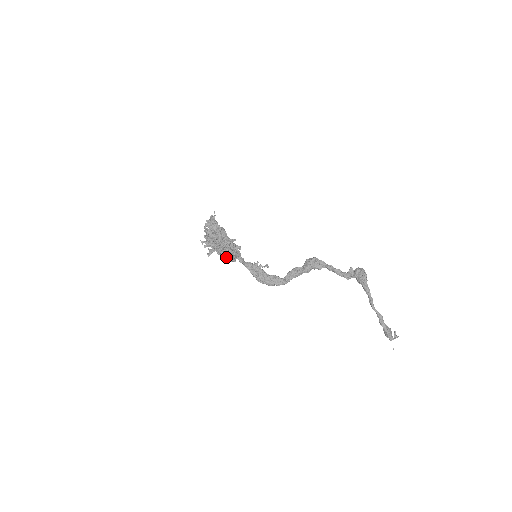
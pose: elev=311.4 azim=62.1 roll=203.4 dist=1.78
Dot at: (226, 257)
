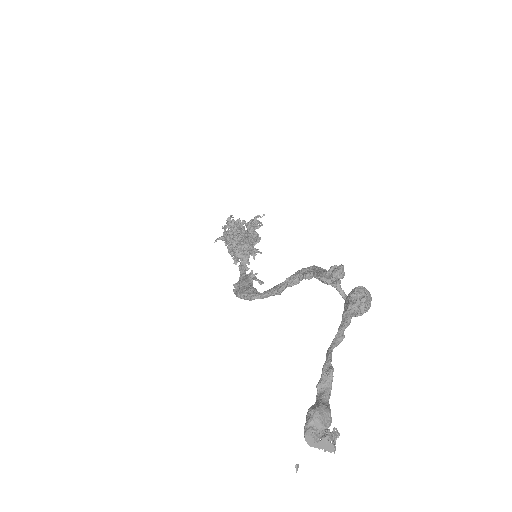
Dot at: occluded
